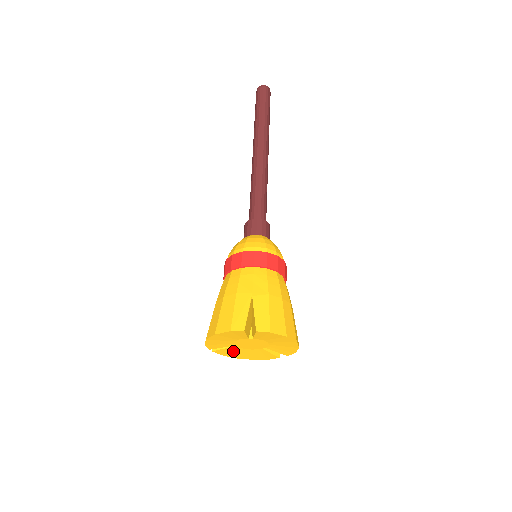
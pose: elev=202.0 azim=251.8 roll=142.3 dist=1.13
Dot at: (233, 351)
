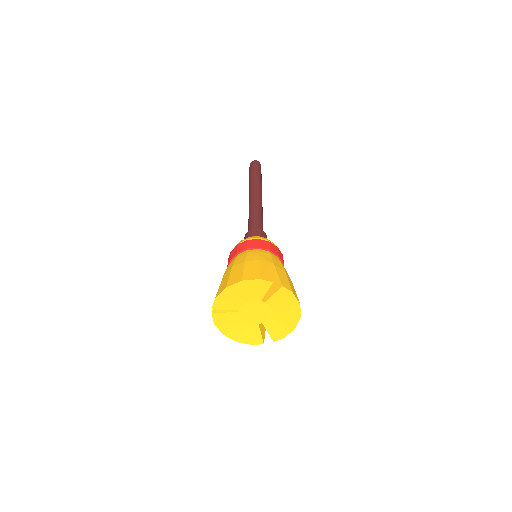
Dot at: (229, 320)
